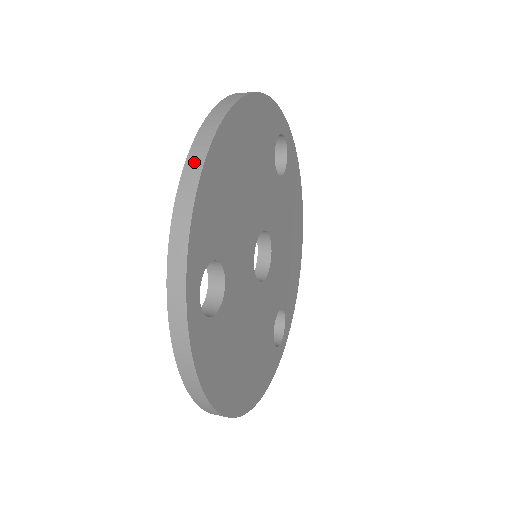
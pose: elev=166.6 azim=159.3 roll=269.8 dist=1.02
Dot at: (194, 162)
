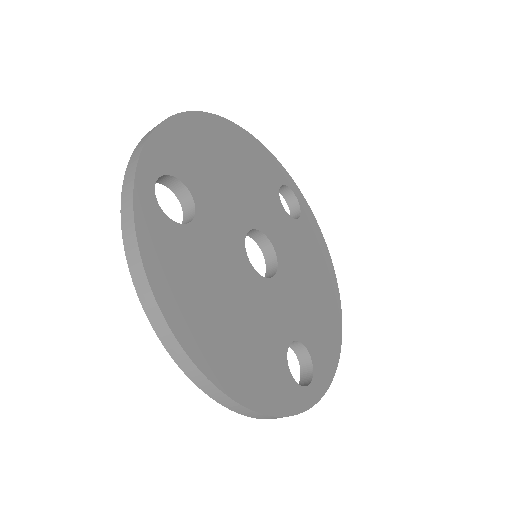
Dot at: occluded
